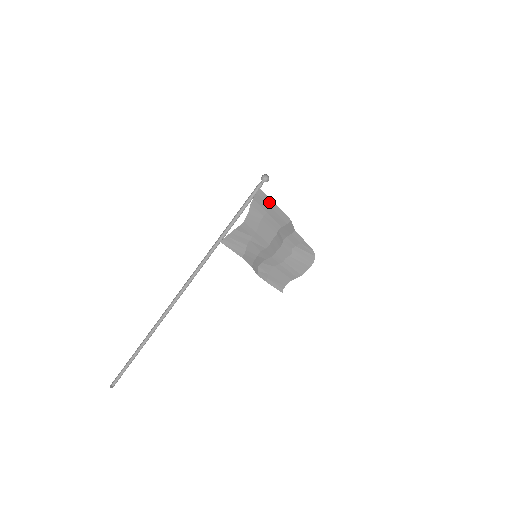
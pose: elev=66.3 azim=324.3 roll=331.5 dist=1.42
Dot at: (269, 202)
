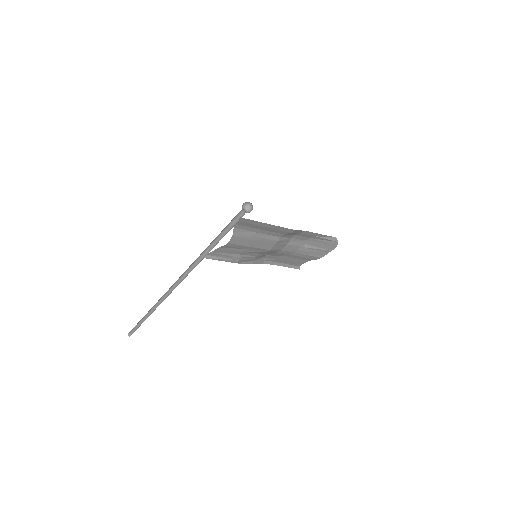
Dot at: (259, 224)
